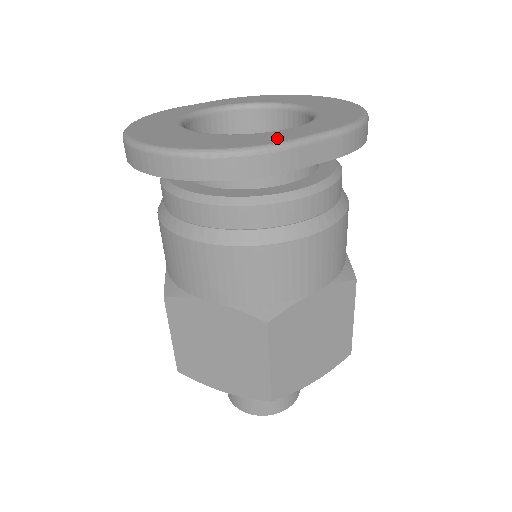
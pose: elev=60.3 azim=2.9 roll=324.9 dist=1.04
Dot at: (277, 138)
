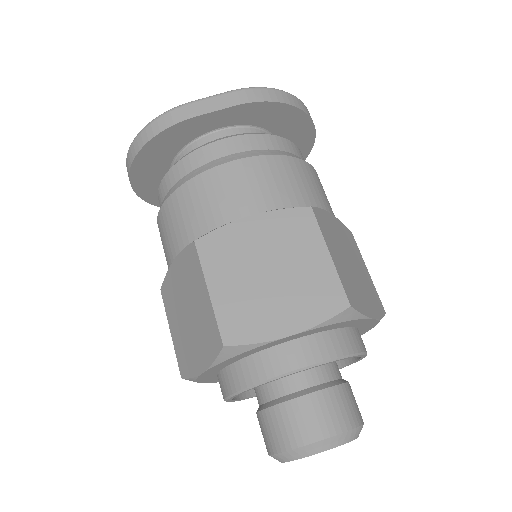
Dot at: occluded
